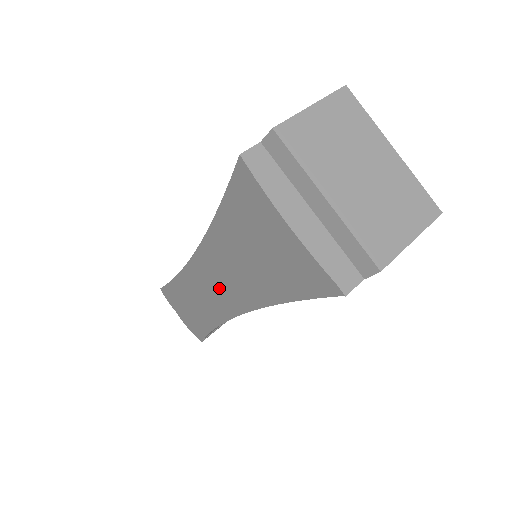
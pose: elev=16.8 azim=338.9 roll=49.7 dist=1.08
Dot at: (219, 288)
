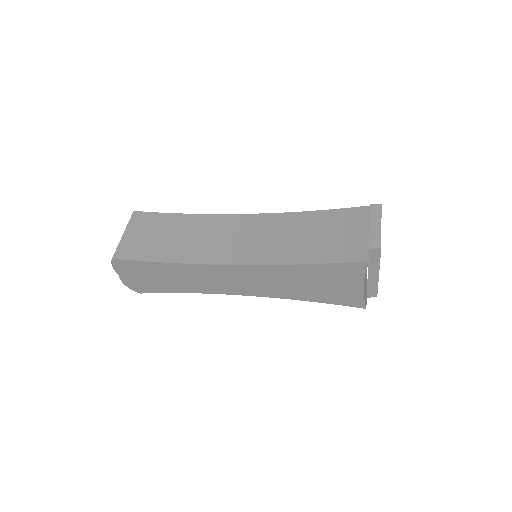
Dot at: (240, 283)
